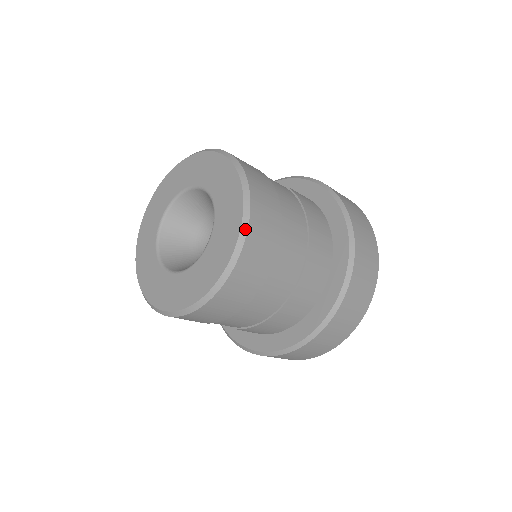
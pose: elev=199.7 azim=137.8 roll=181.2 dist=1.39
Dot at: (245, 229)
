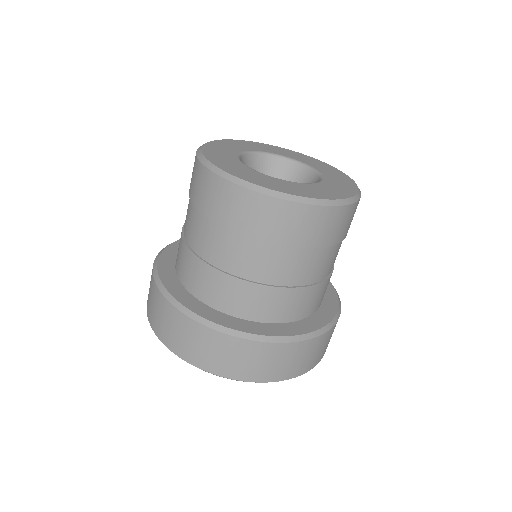
Dot at: occluded
